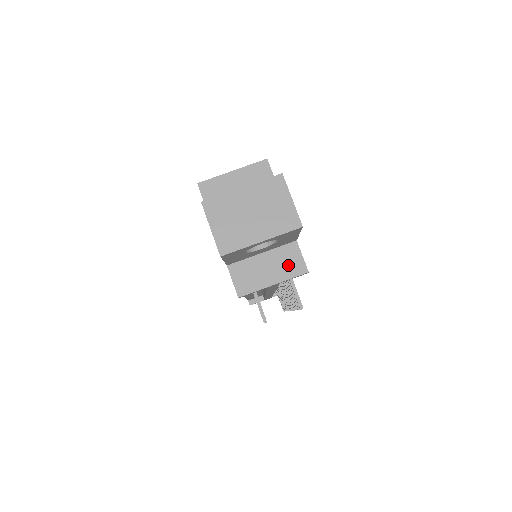
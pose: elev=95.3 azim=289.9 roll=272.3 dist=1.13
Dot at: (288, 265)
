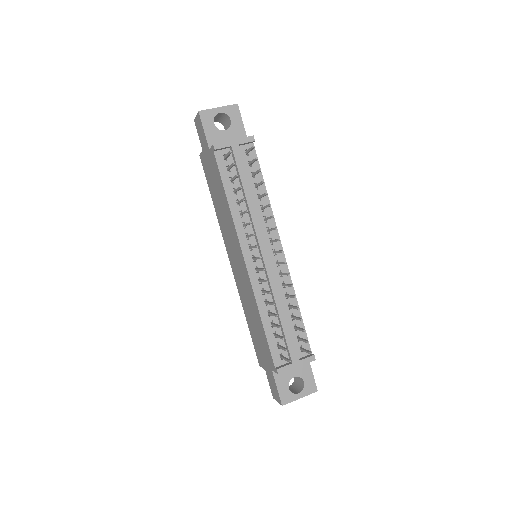
Dot at: occluded
